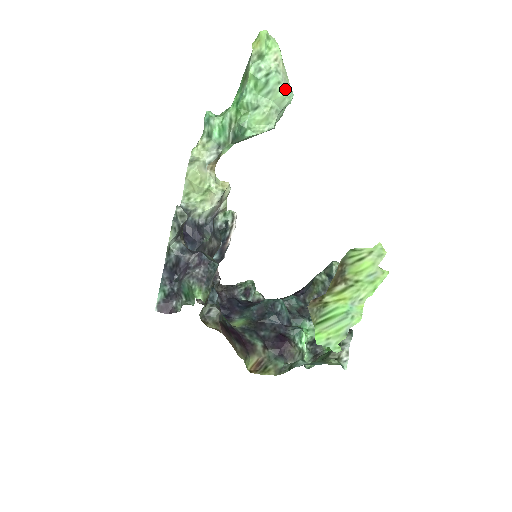
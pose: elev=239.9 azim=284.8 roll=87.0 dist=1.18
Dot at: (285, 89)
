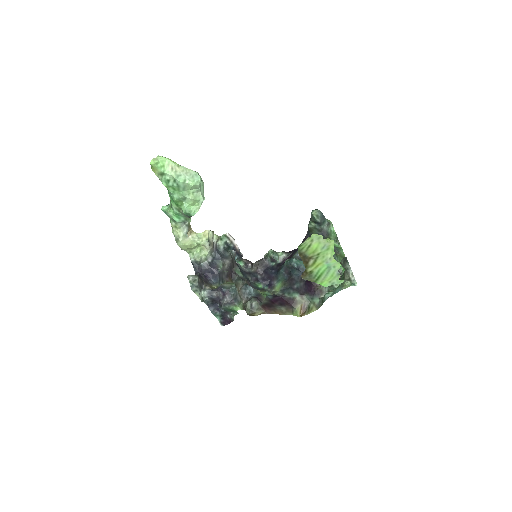
Dot at: (191, 181)
